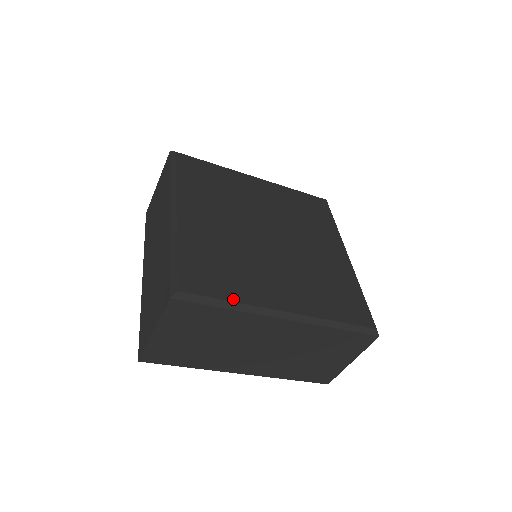
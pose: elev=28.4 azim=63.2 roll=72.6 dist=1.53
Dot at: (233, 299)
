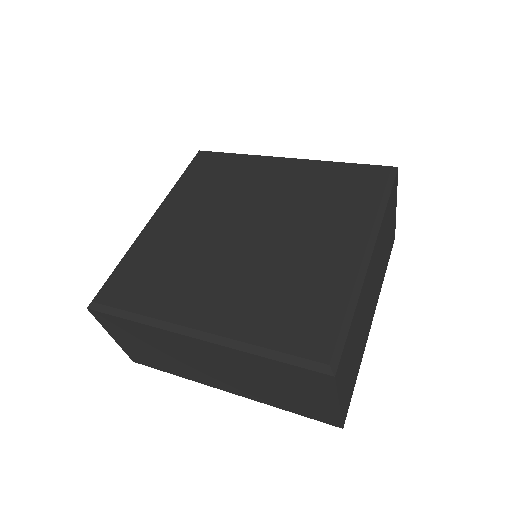
Dot at: (141, 311)
